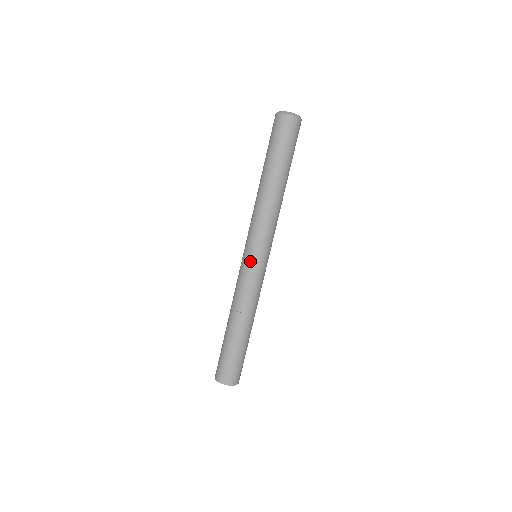
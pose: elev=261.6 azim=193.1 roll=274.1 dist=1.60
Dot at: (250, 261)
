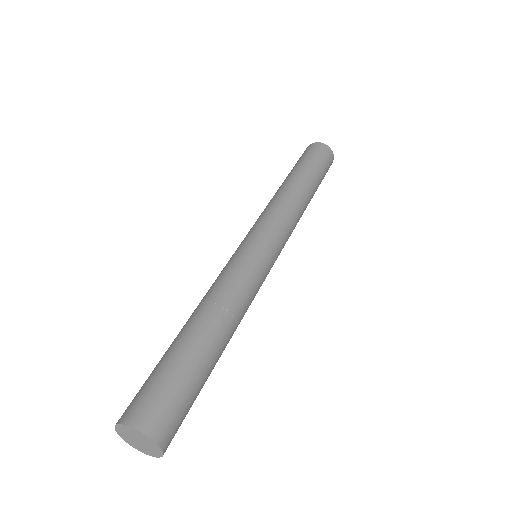
Dot at: (238, 247)
